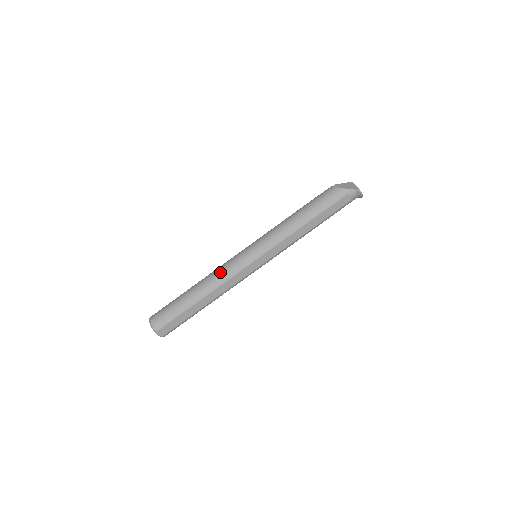
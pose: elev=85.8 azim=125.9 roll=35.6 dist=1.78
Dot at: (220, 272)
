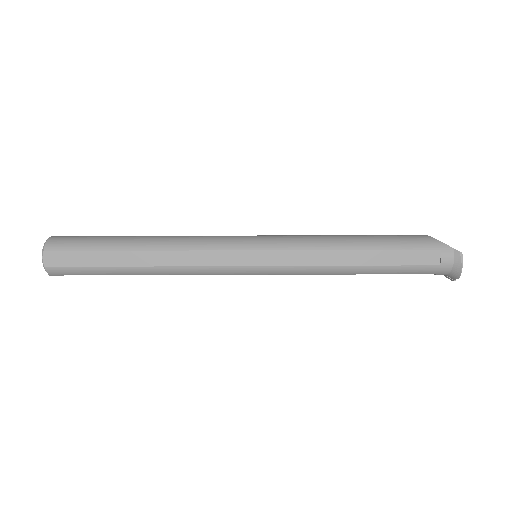
Dot at: (193, 236)
